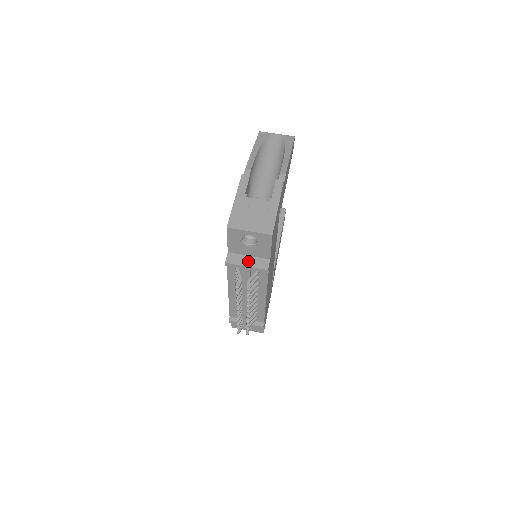
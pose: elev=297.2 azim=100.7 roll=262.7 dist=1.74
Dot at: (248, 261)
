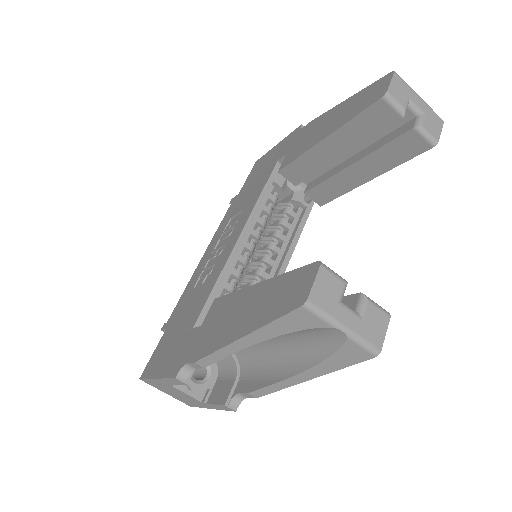
Dot at: occluded
